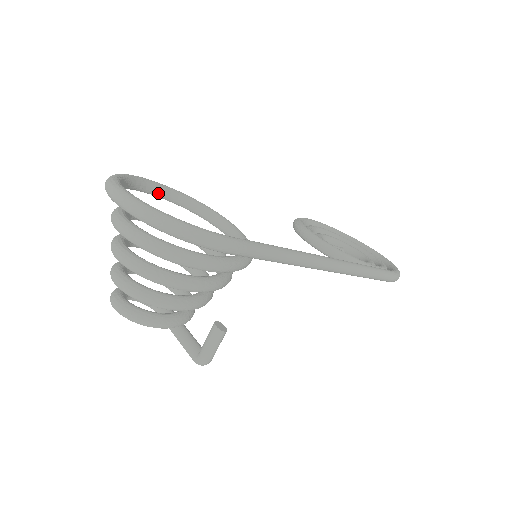
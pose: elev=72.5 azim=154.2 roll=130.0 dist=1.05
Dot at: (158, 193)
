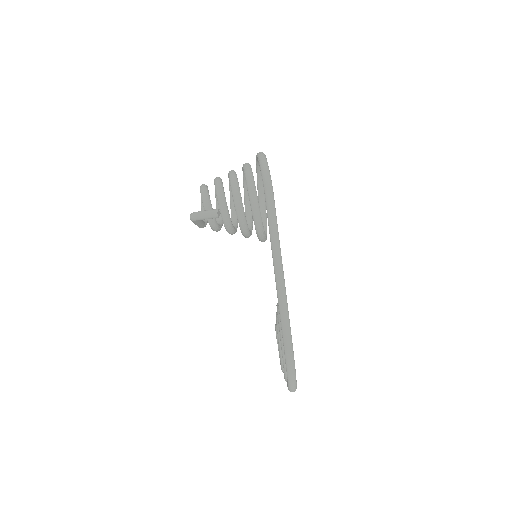
Dot at: (261, 207)
